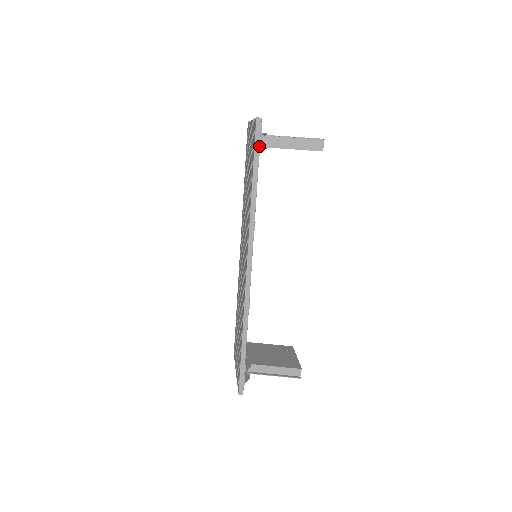
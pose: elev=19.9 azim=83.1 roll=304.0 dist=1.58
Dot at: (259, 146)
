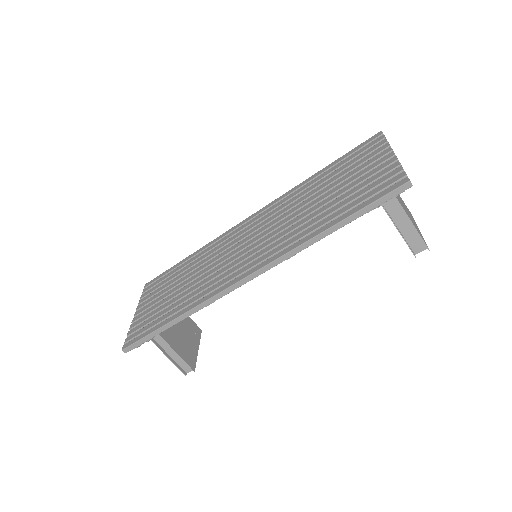
Dot at: (379, 205)
